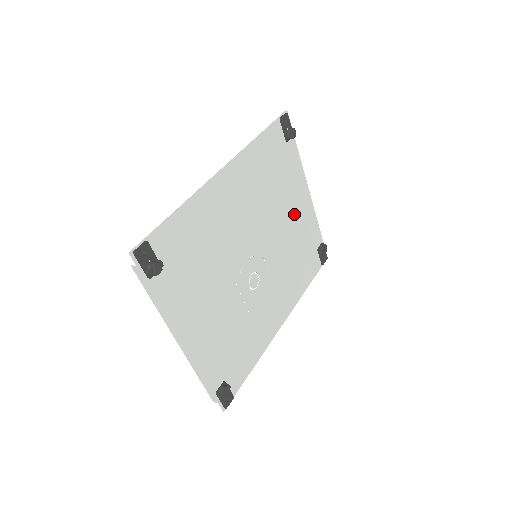
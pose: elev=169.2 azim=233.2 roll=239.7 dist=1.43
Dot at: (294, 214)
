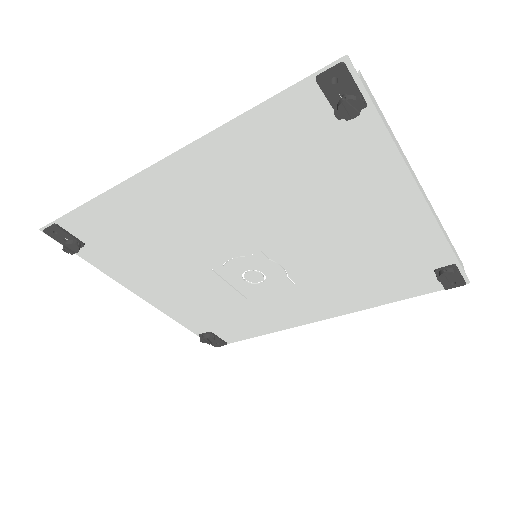
Dot at: (362, 222)
